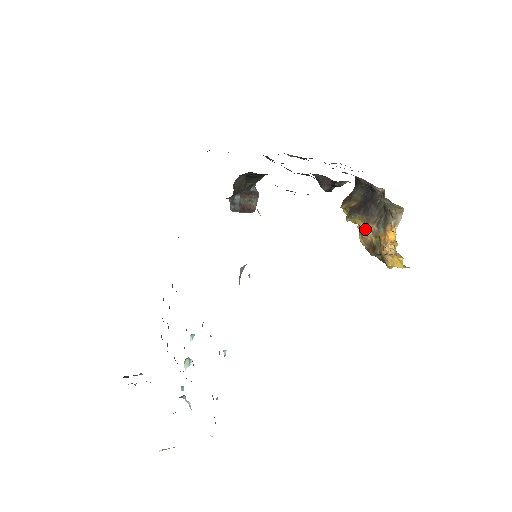
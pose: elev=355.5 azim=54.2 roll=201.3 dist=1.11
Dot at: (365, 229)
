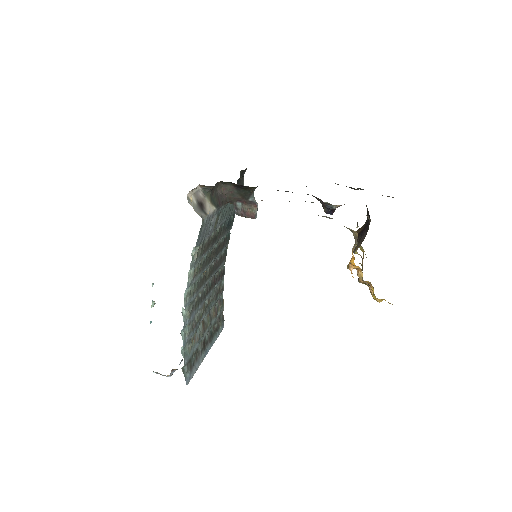
Dot at: occluded
